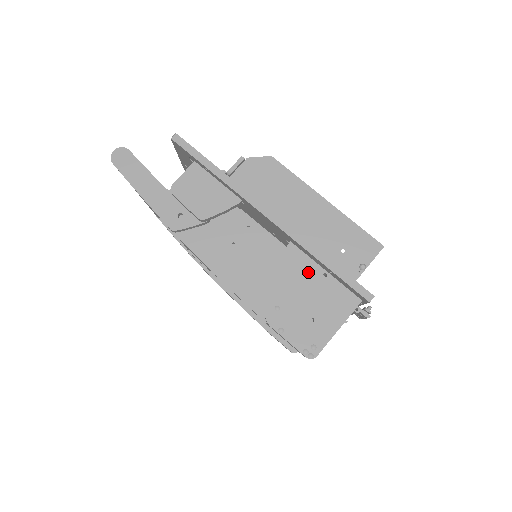
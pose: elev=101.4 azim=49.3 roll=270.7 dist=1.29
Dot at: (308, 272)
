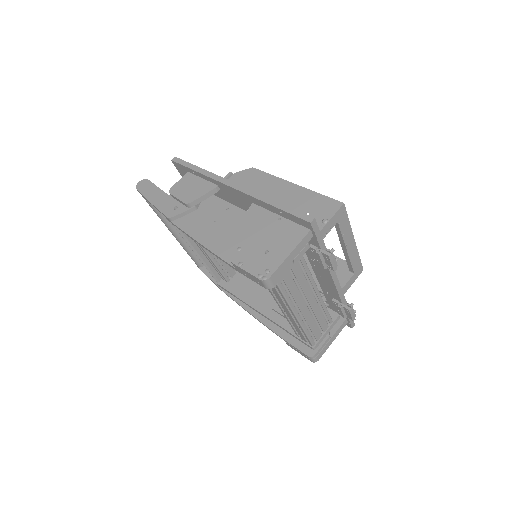
Dot at: (265, 220)
